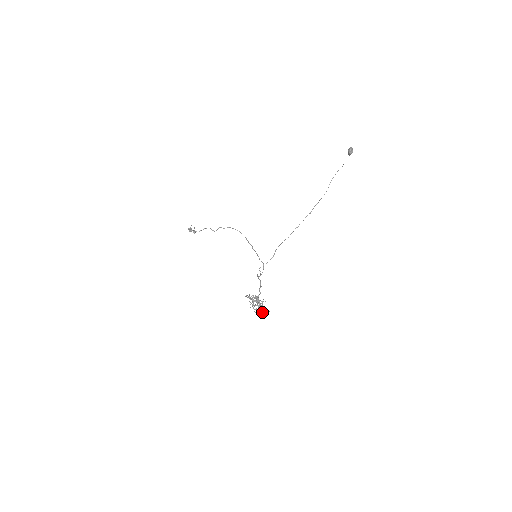
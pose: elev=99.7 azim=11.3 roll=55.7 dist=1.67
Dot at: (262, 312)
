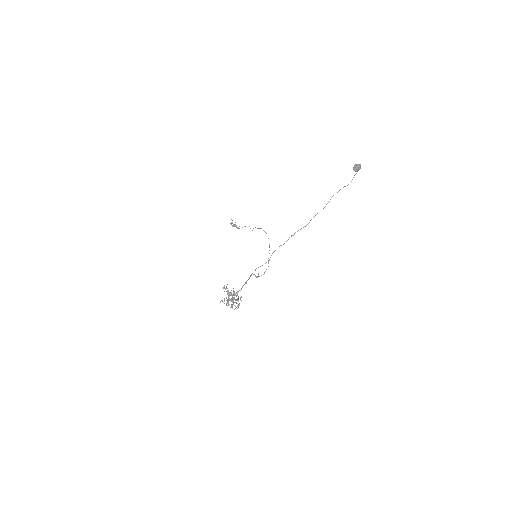
Dot at: (231, 305)
